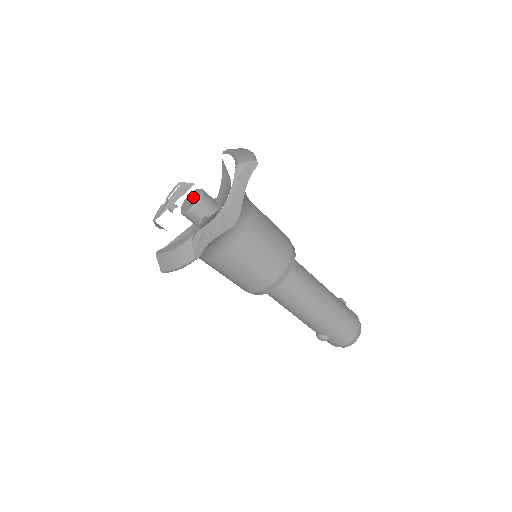
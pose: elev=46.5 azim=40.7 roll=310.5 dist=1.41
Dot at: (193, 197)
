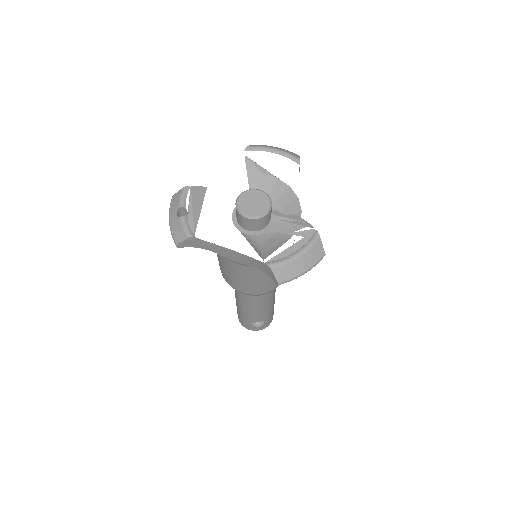
Dot at: (255, 198)
